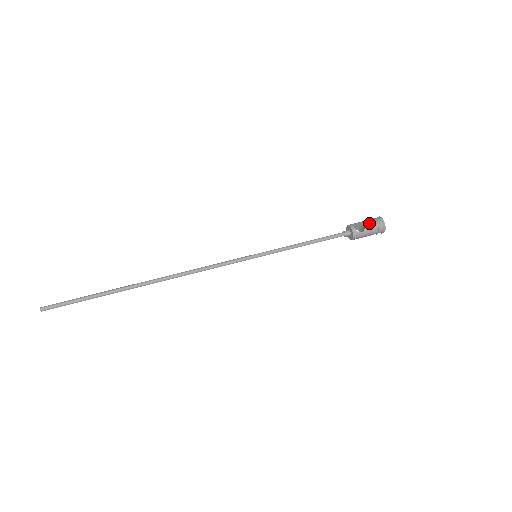
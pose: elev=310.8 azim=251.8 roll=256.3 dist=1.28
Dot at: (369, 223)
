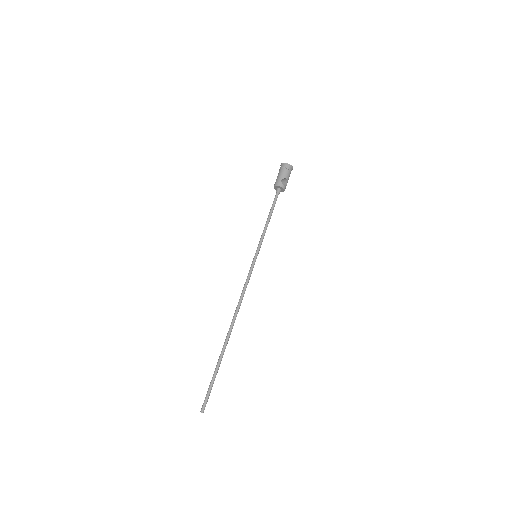
Dot at: (287, 175)
